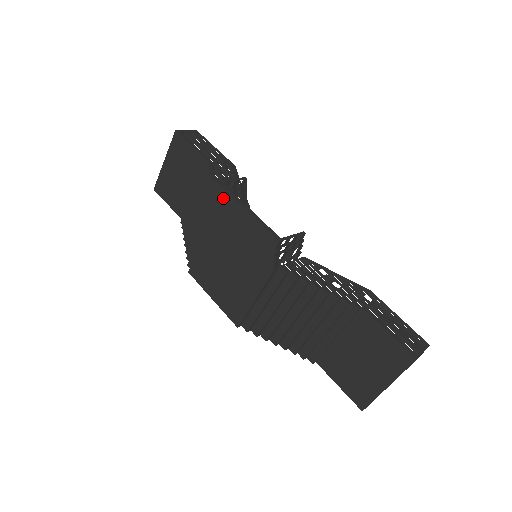
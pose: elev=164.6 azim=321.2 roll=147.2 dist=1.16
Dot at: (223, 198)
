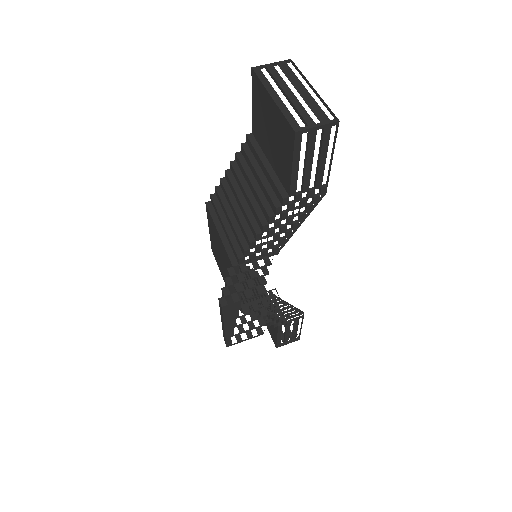
Dot at: (220, 309)
